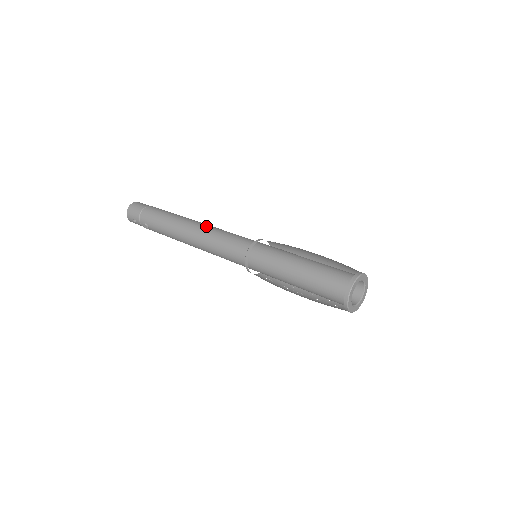
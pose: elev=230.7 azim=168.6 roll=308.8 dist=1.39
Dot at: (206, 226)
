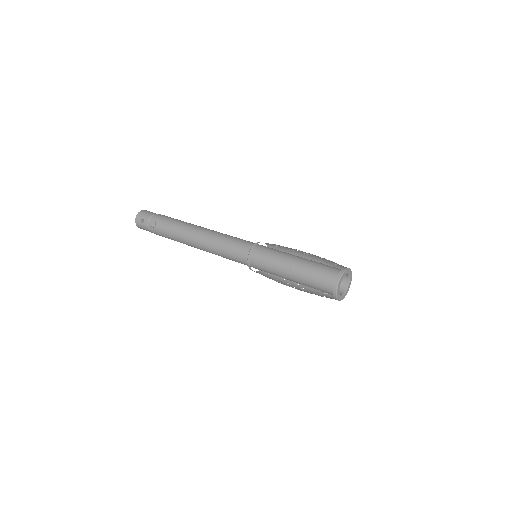
Dot at: (216, 231)
